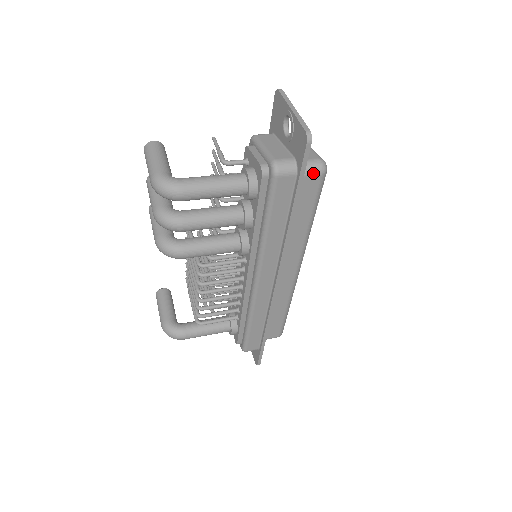
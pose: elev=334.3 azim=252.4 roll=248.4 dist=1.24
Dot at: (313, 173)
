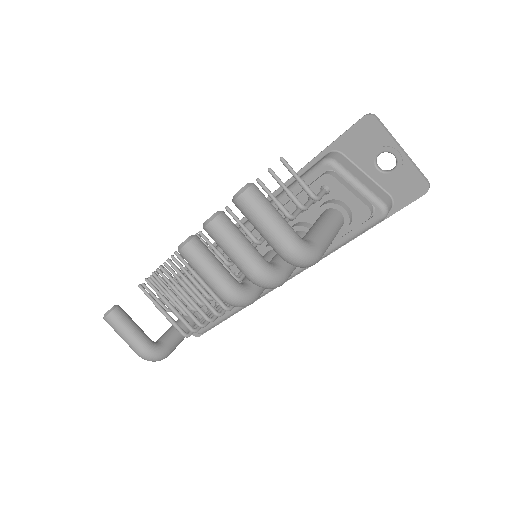
Dot at: occluded
